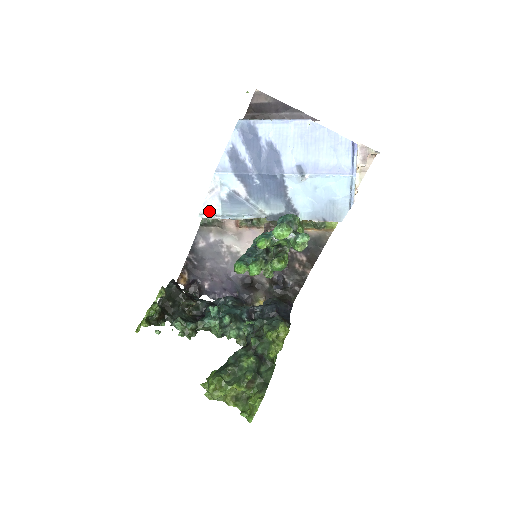
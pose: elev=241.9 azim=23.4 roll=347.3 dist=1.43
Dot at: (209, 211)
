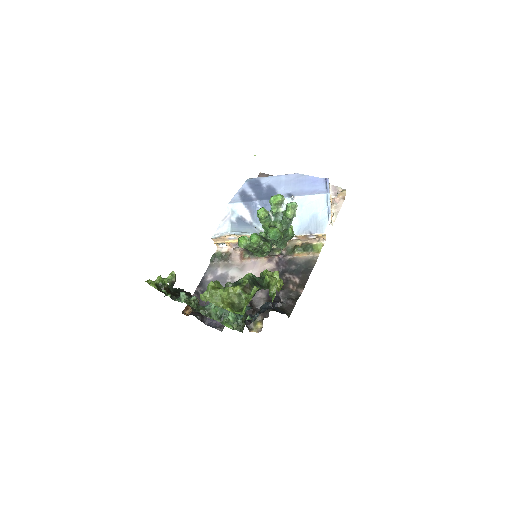
Dot at: (221, 233)
